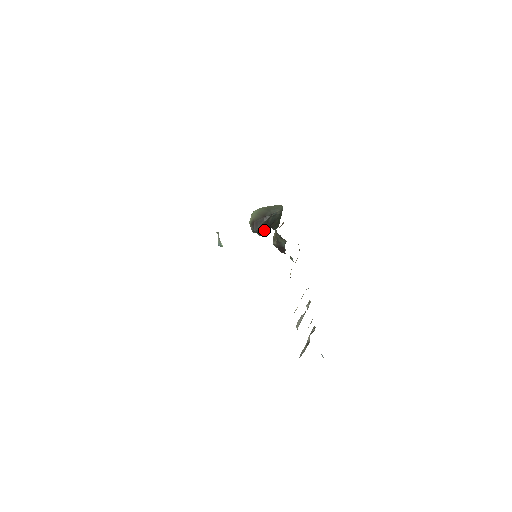
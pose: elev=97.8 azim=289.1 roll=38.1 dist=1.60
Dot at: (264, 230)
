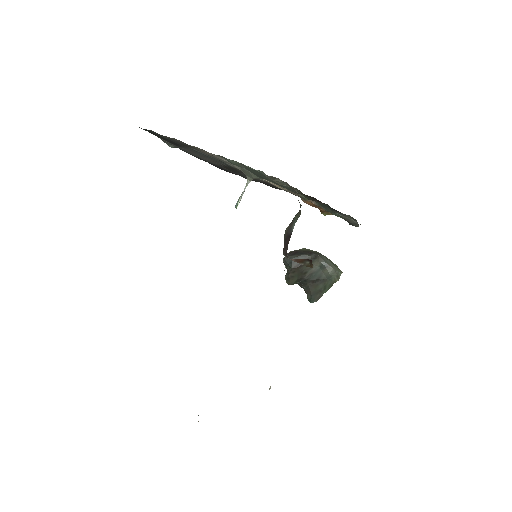
Dot at: (296, 271)
